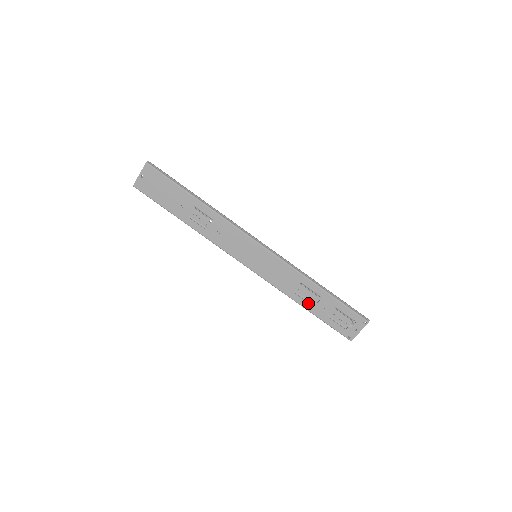
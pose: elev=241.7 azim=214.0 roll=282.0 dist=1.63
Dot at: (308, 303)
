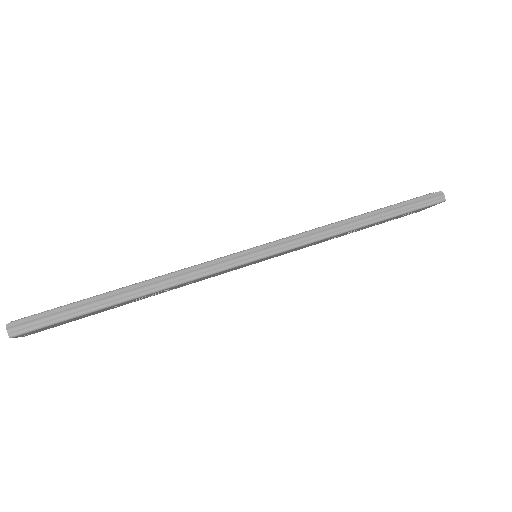
Dot at: (352, 232)
